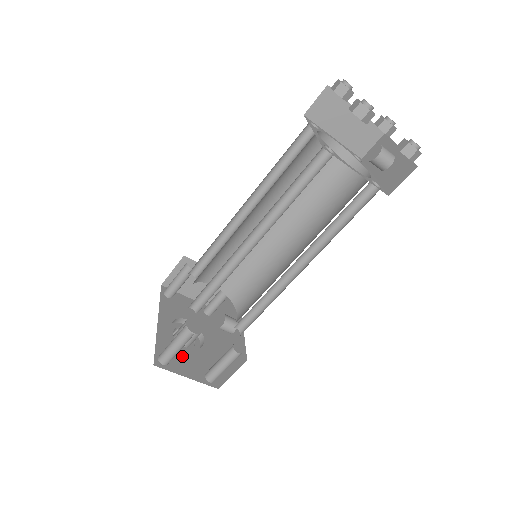
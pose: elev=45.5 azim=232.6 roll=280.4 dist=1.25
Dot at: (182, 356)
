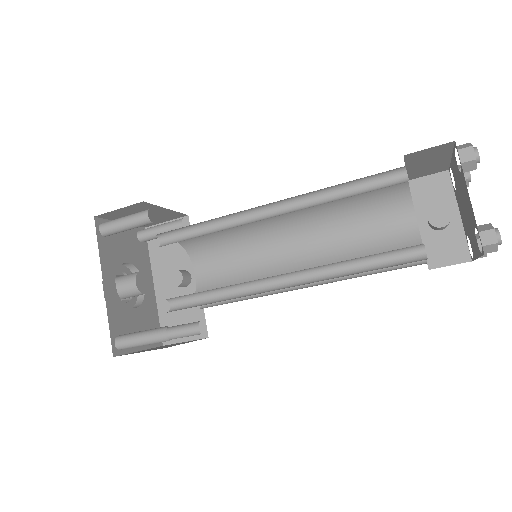
Dot at: (132, 324)
